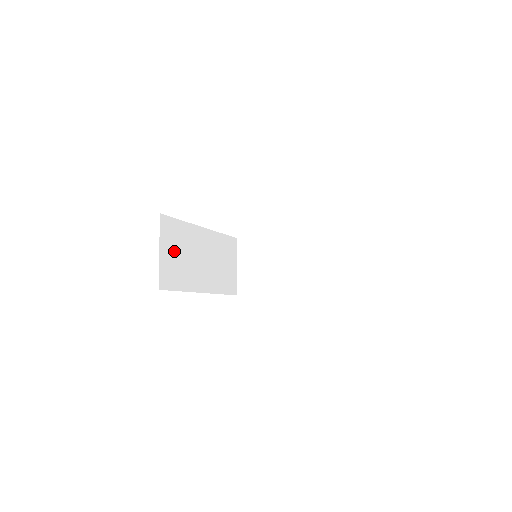
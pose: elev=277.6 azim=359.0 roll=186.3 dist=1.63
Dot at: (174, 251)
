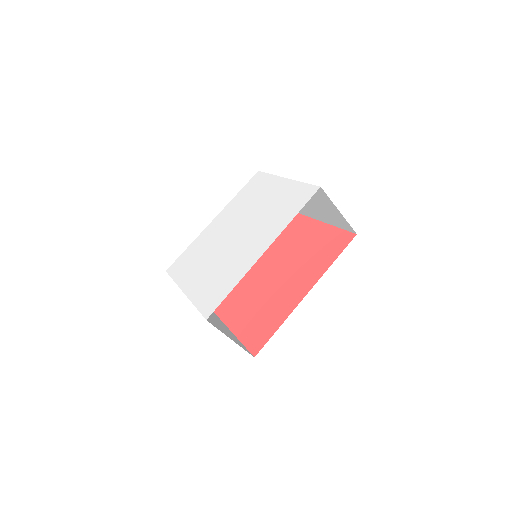
Dot at: occluded
